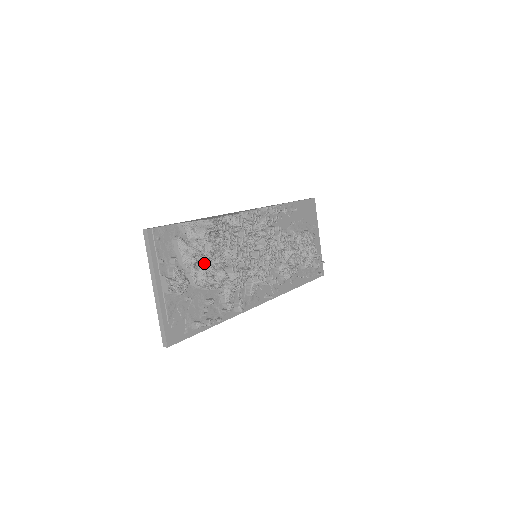
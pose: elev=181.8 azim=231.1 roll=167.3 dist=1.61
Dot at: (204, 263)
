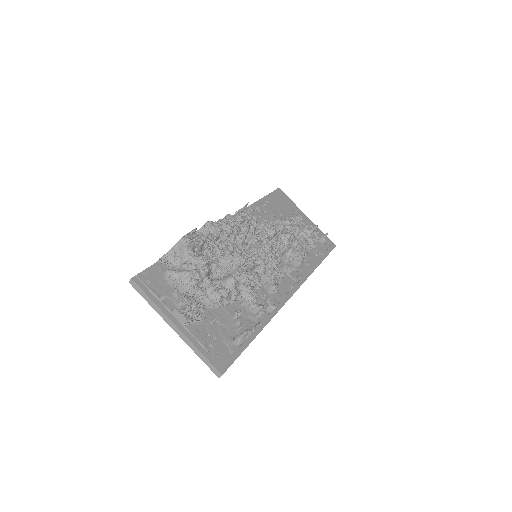
Dot at: (206, 280)
